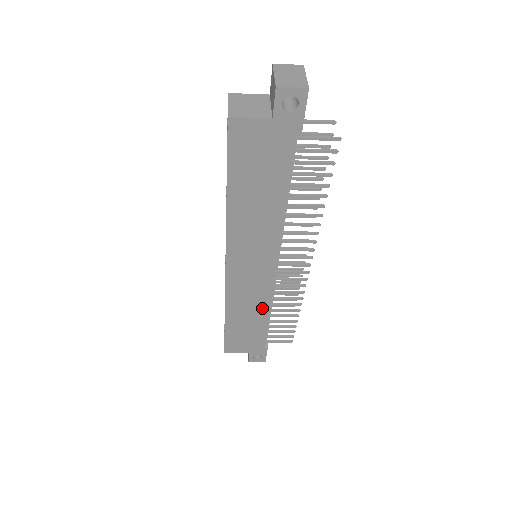
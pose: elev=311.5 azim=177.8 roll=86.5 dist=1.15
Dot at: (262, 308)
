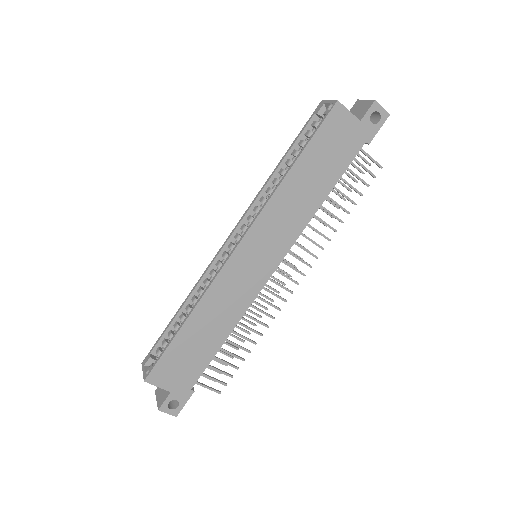
Dot at: (231, 320)
